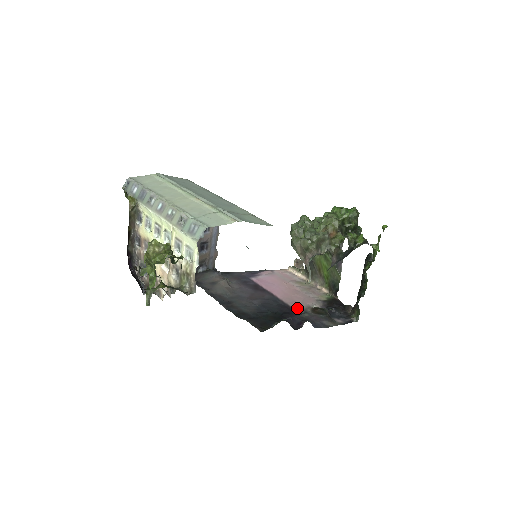
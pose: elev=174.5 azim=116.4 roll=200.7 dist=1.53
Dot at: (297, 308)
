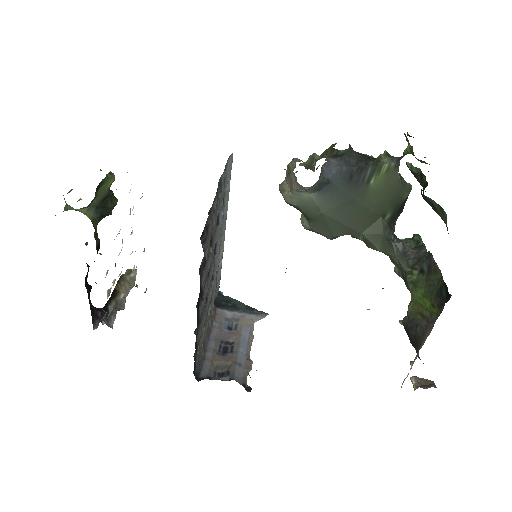
Dot at: occluded
